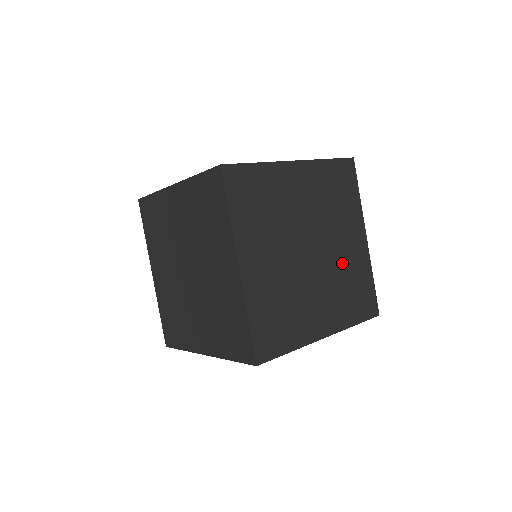
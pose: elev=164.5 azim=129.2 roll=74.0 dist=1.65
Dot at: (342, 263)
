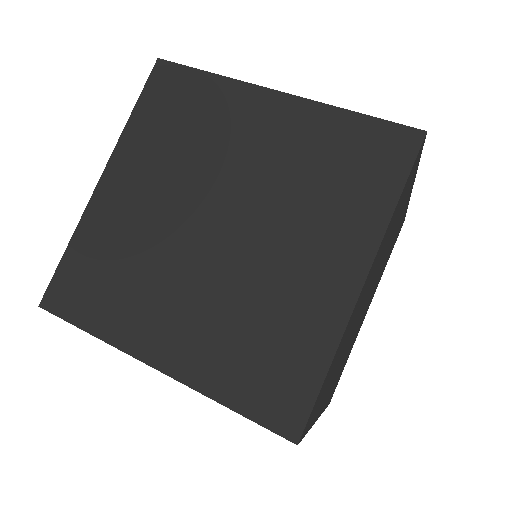
Dot at: occluded
